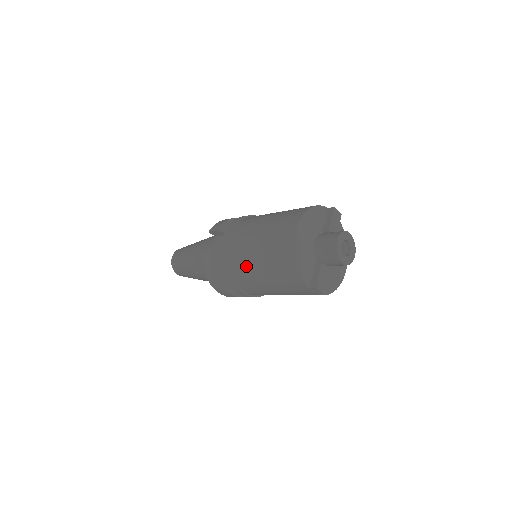
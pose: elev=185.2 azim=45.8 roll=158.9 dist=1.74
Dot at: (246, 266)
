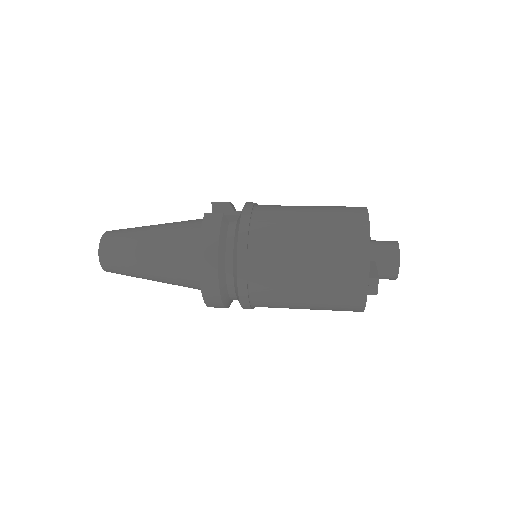
Dot at: (283, 236)
